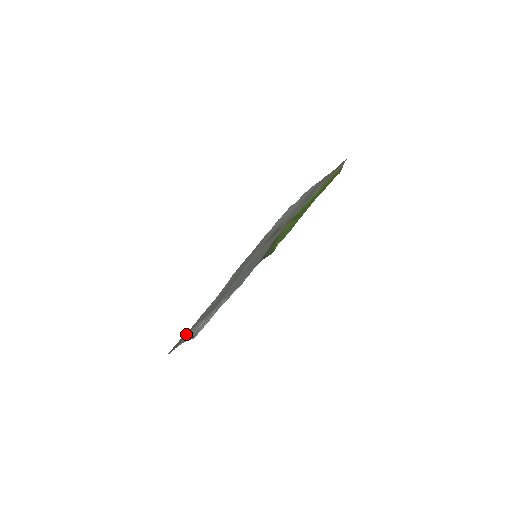
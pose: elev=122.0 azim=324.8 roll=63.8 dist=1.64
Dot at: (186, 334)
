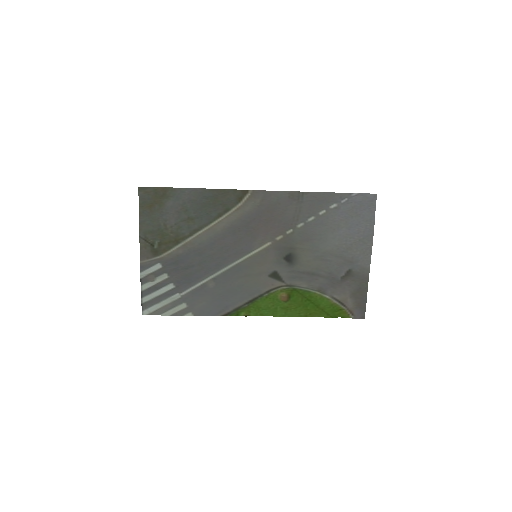
Dot at: (163, 206)
